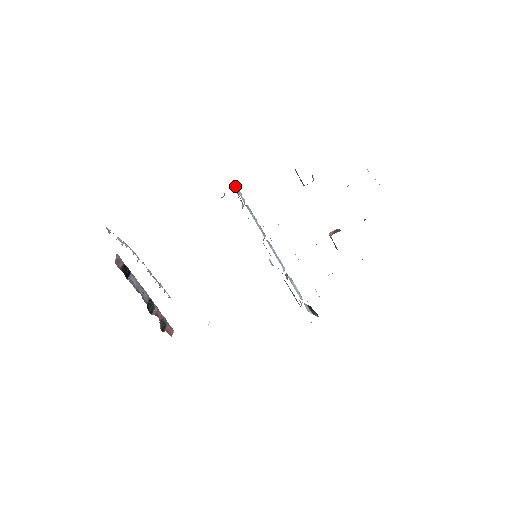
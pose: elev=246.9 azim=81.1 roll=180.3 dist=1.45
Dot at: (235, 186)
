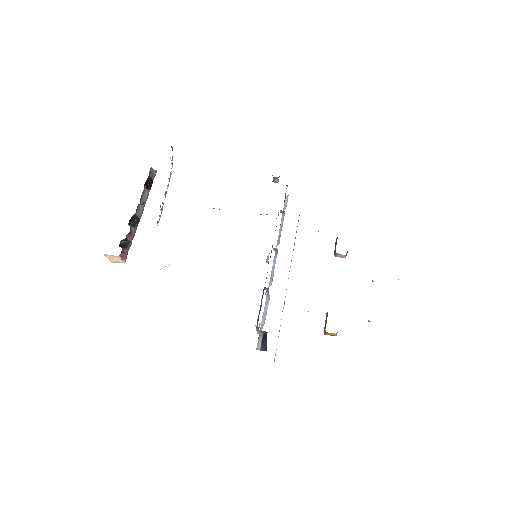
Dot at: (287, 196)
